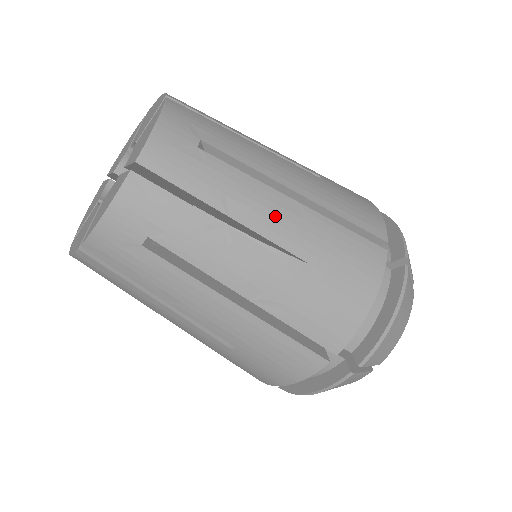
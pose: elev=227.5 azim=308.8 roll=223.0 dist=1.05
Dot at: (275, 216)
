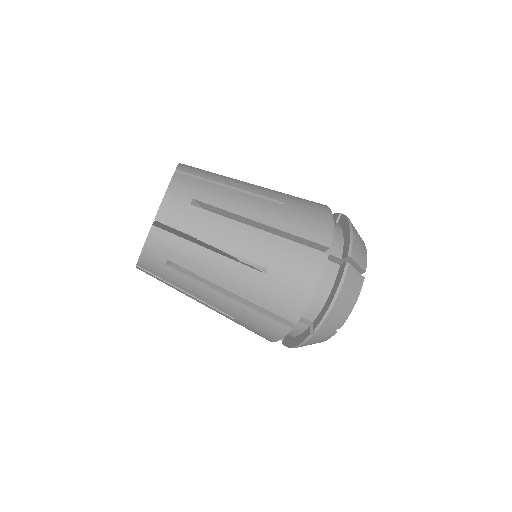
Dot at: (256, 188)
